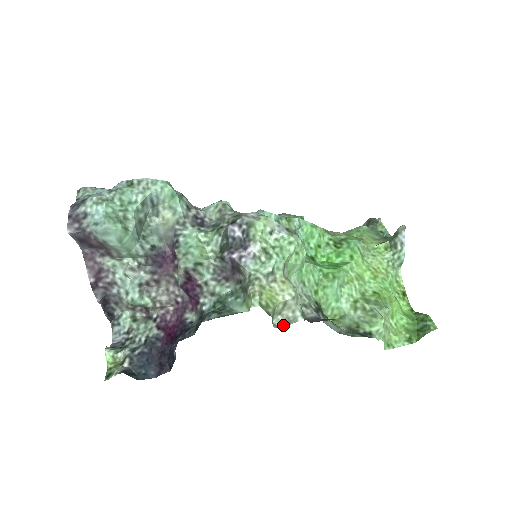
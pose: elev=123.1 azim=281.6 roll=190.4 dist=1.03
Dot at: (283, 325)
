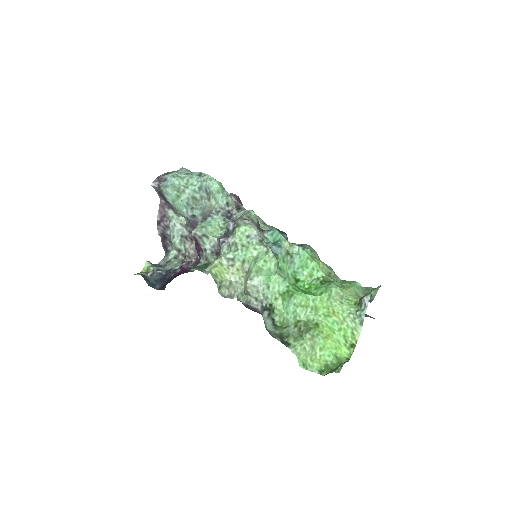
Dot at: (226, 296)
